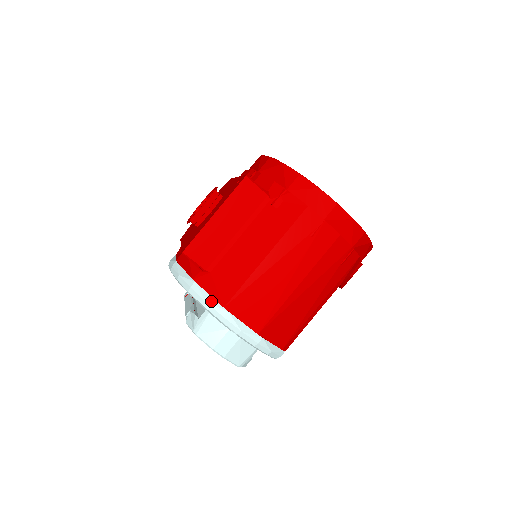
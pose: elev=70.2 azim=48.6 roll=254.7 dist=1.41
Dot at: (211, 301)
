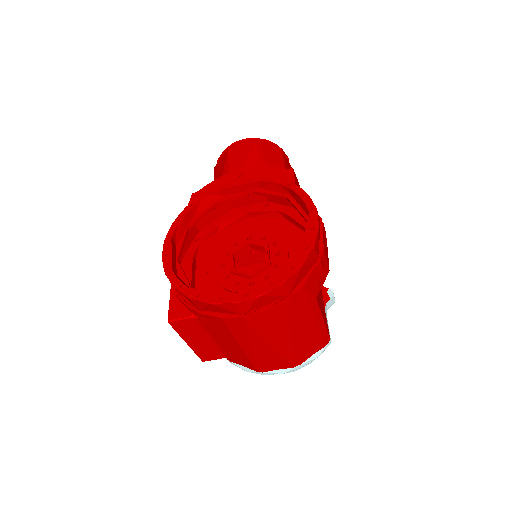
Dot at: (248, 370)
